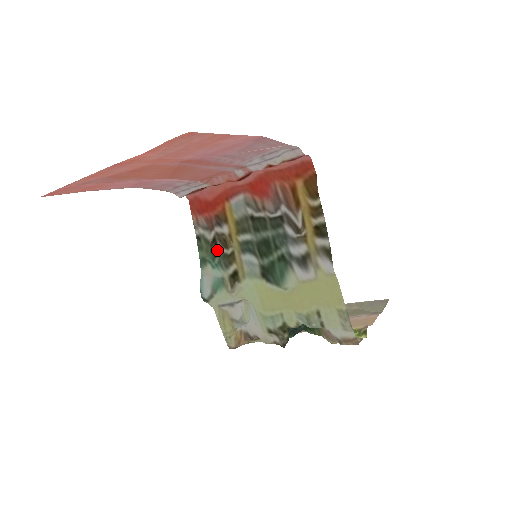
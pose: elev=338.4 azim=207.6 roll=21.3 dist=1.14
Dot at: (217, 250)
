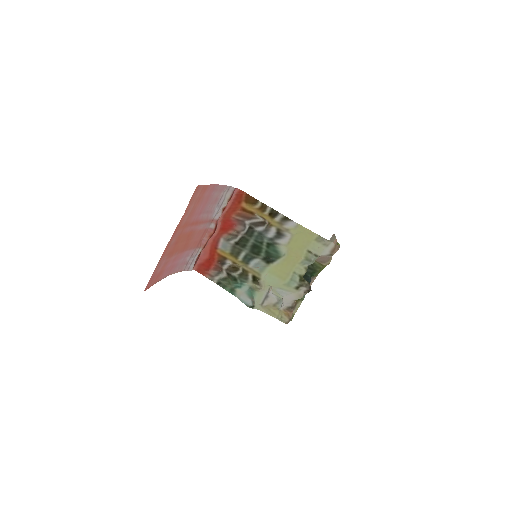
Dot at: (234, 277)
